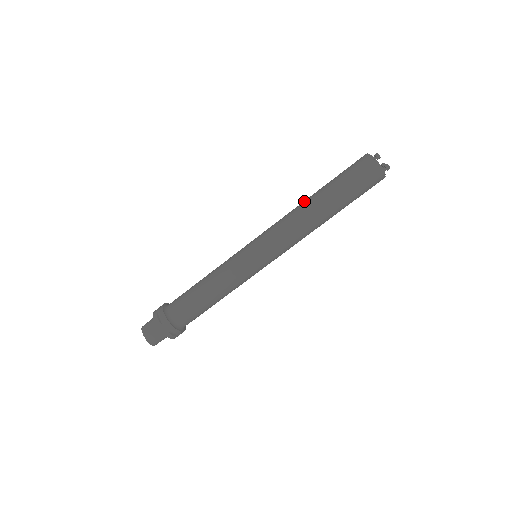
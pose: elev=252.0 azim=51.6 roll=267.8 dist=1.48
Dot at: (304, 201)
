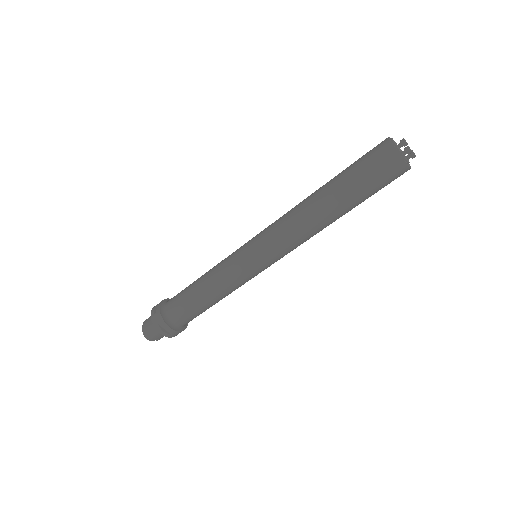
Dot at: occluded
